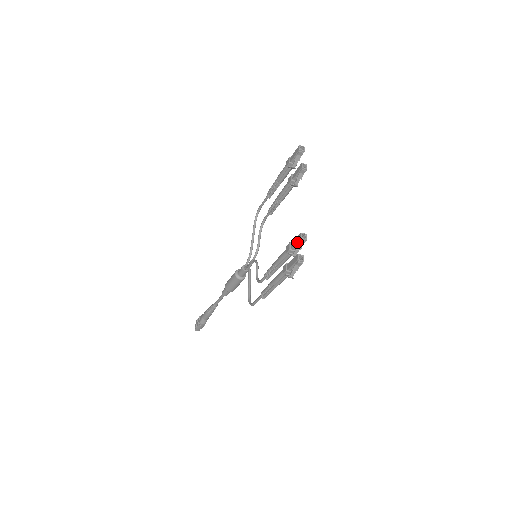
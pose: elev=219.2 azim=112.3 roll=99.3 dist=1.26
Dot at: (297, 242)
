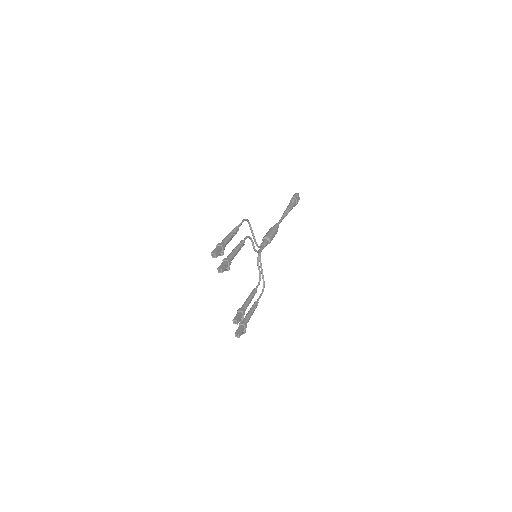
Dot at: occluded
